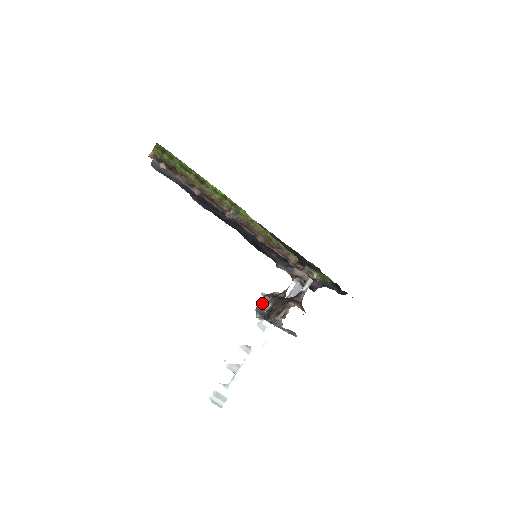
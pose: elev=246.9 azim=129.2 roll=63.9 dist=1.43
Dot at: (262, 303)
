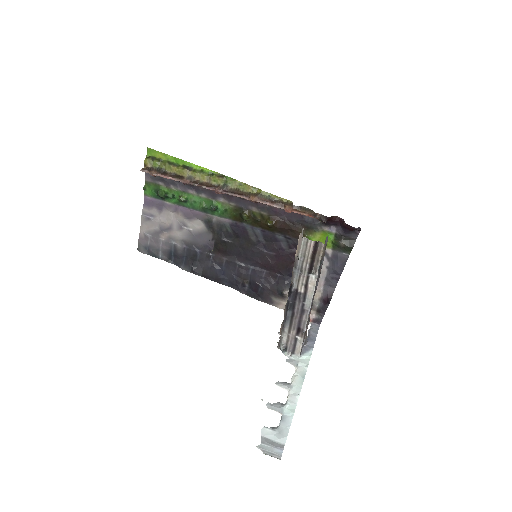
Dot at: occluded
